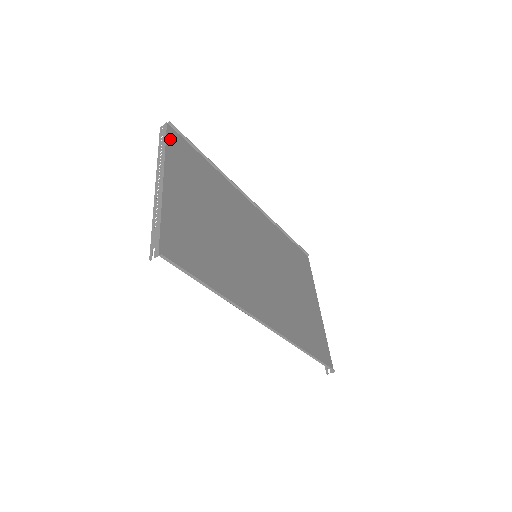
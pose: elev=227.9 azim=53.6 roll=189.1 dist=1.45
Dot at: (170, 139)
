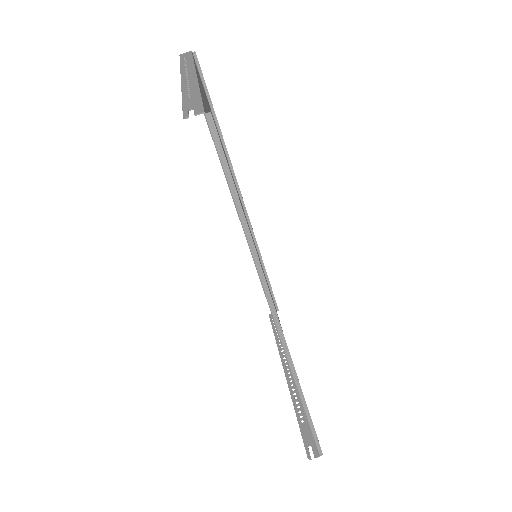
Dot at: occluded
